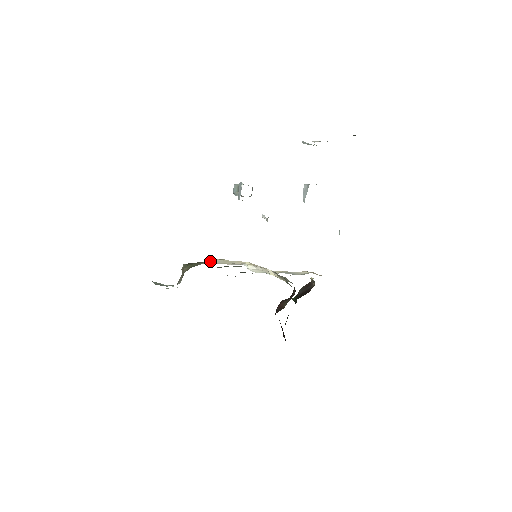
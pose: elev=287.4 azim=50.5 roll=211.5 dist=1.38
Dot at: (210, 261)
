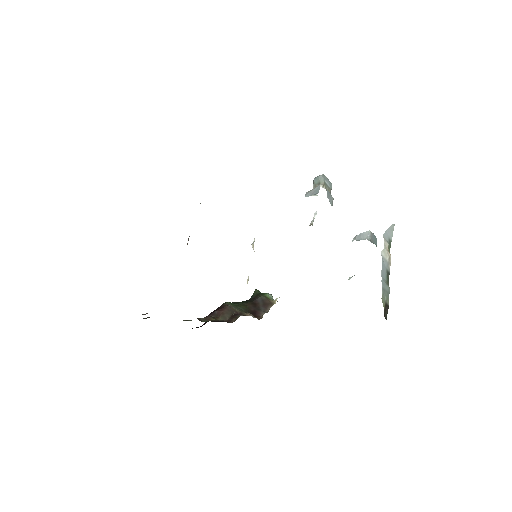
Dot at: occluded
